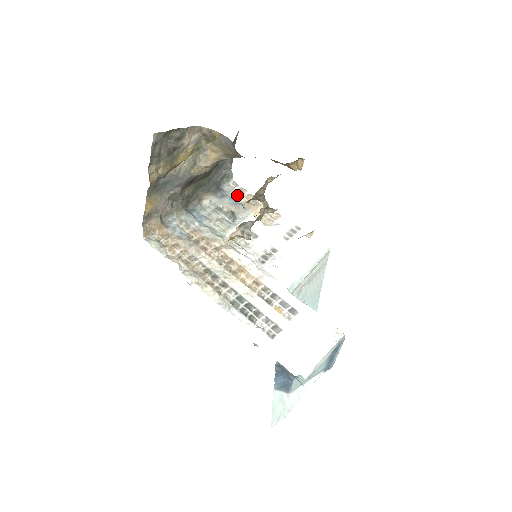
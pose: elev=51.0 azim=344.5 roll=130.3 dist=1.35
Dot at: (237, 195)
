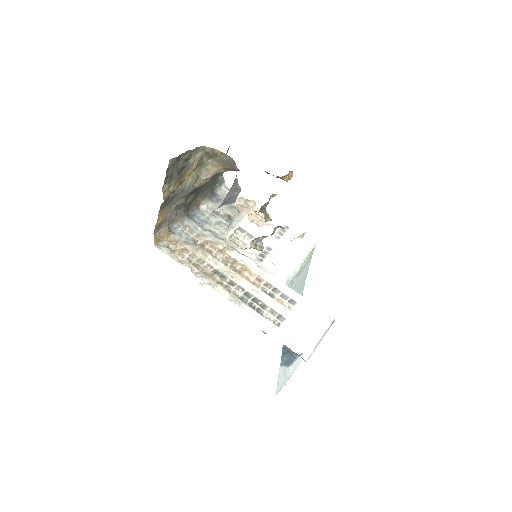
Dot at: occluded
